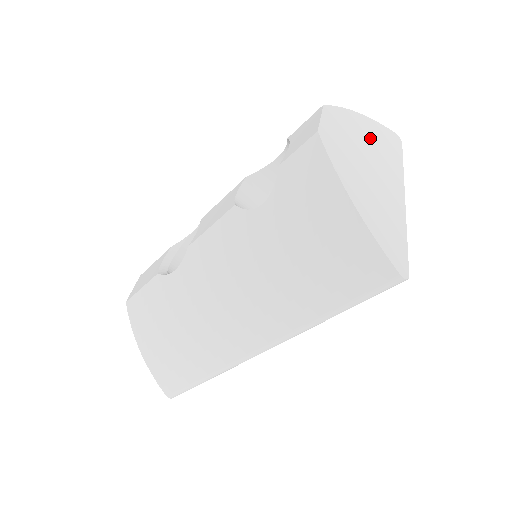
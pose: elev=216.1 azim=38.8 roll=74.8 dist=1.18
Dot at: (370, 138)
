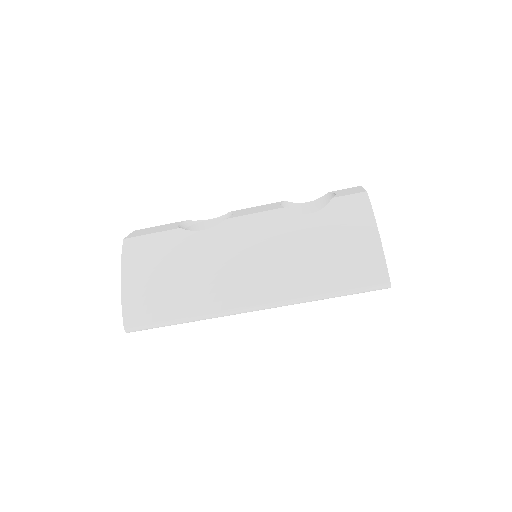
Dot at: occluded
